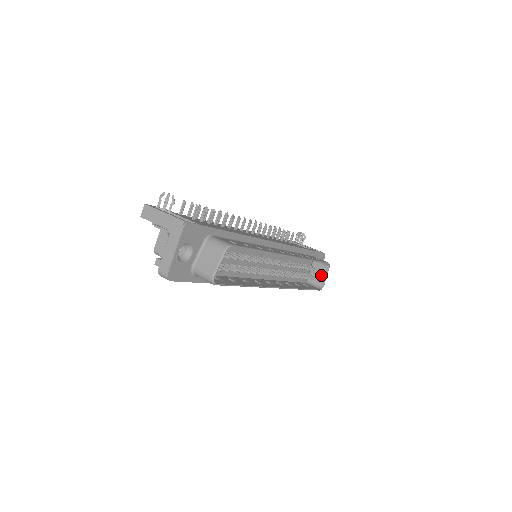
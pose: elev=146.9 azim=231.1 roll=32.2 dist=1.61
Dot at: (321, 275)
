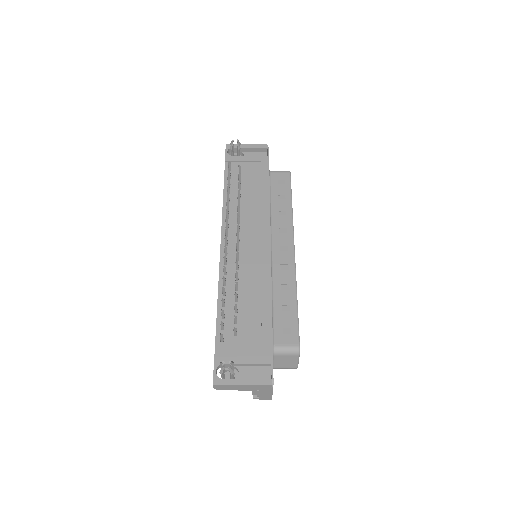
Dot at: occluded
